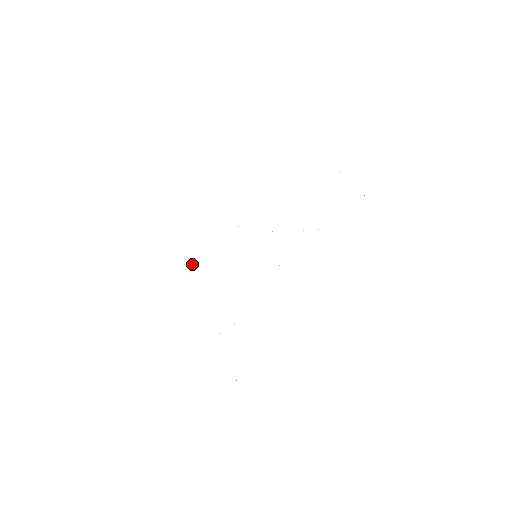
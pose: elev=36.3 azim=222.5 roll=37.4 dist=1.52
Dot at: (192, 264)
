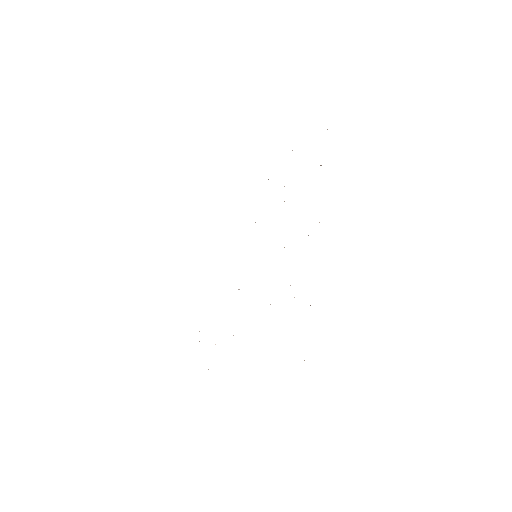
Dot at: occluded
